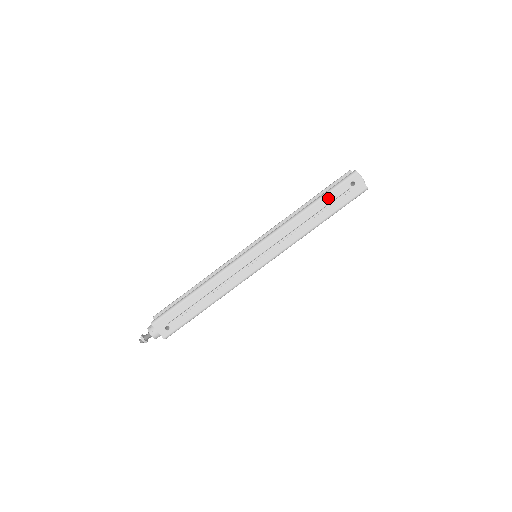
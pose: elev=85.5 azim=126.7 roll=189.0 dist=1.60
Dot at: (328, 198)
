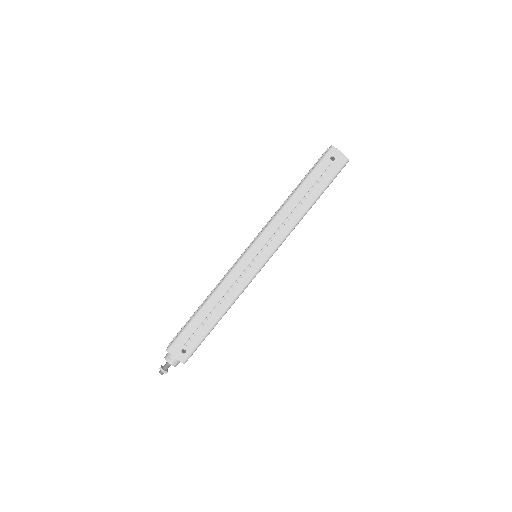
Dot at: (312, 179)
